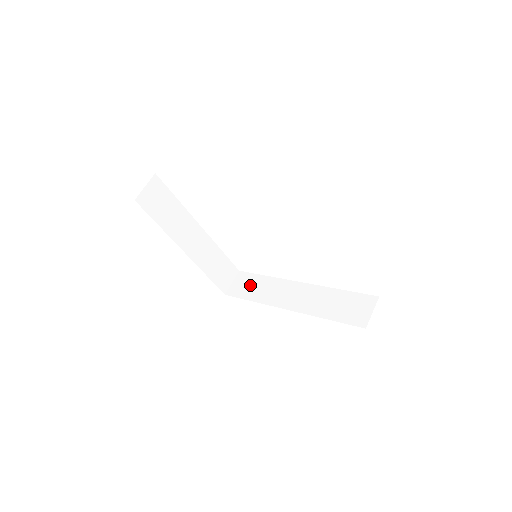
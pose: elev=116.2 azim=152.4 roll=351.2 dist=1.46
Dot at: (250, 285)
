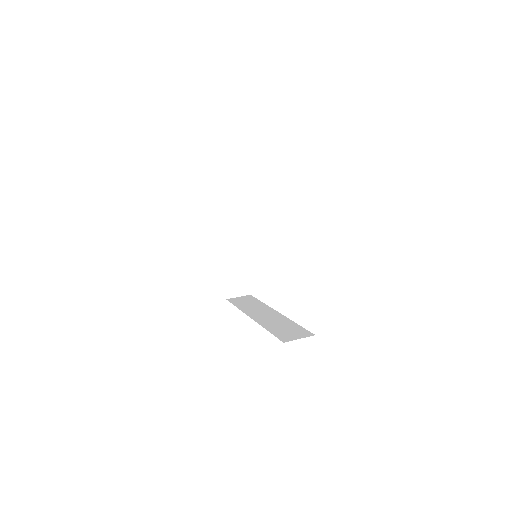
Dot at: (247, 301)
